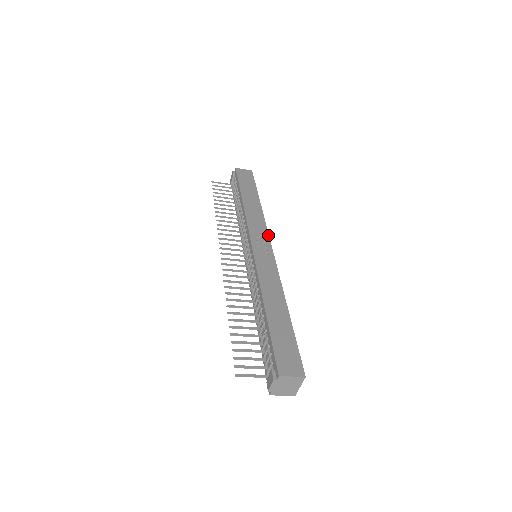
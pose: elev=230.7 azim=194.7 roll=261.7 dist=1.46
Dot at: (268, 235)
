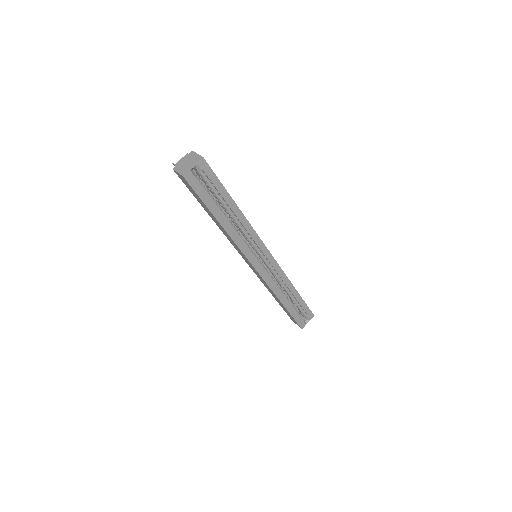
Dot at: occluded
